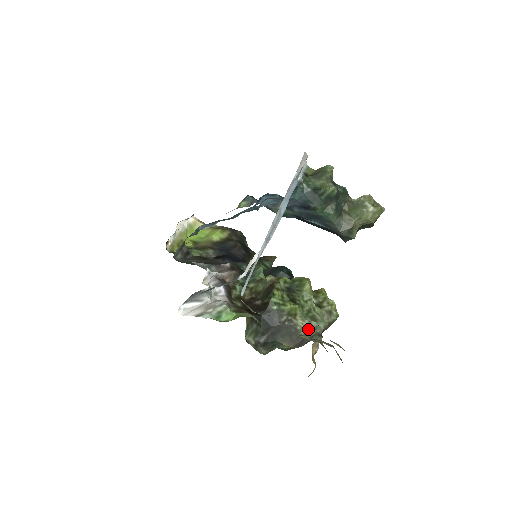
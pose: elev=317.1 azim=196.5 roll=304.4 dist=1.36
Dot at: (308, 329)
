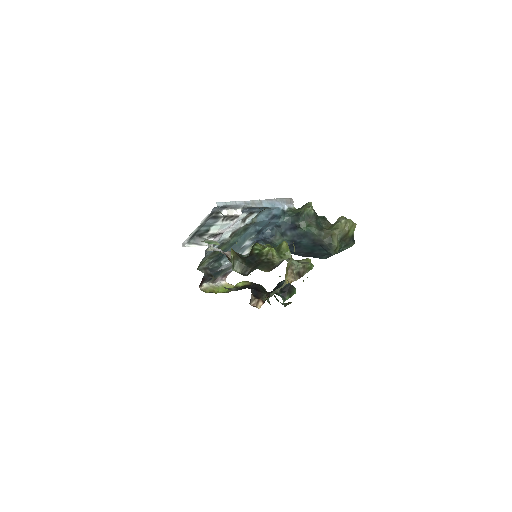
Dot at: (282, 260)
